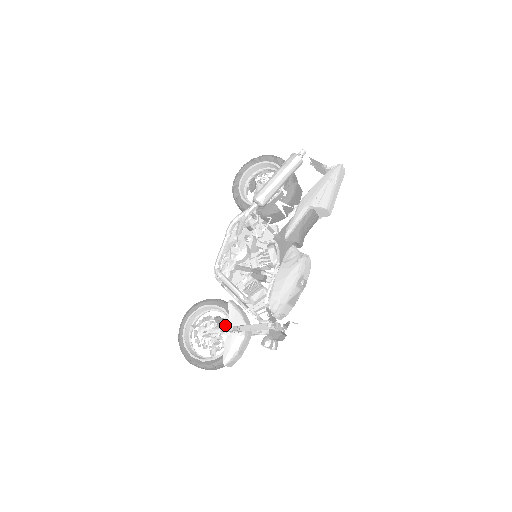
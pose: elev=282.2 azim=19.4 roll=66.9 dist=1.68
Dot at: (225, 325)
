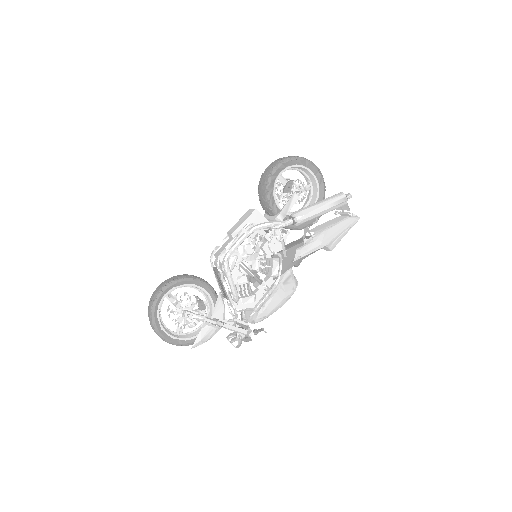
Dot at: (205, 311)
